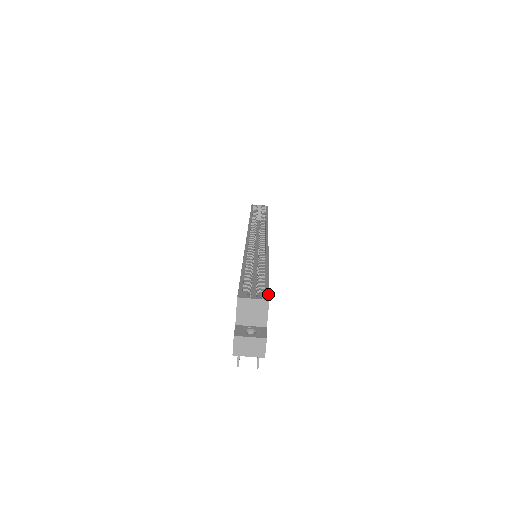
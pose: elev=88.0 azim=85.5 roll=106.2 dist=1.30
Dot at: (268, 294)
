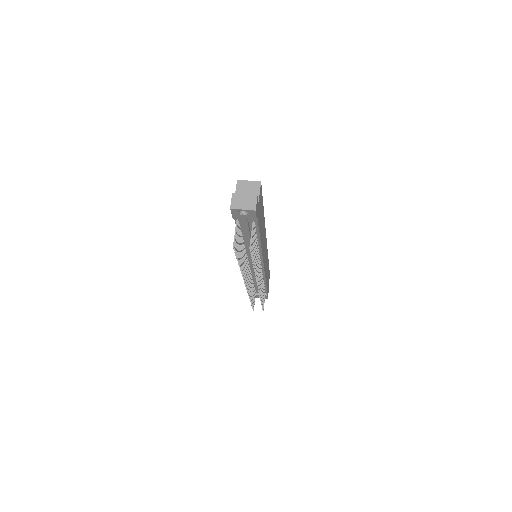
Dot at: (261, 186)
